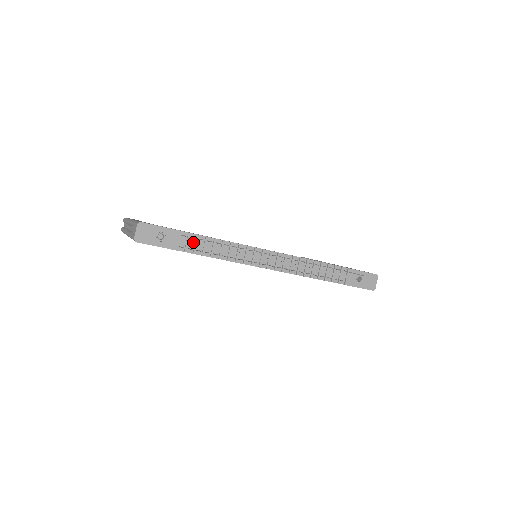
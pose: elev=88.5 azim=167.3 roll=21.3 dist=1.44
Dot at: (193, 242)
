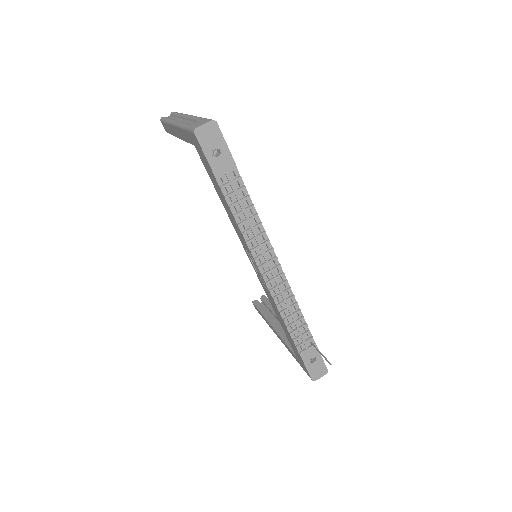
Dot at: (235, 187)
